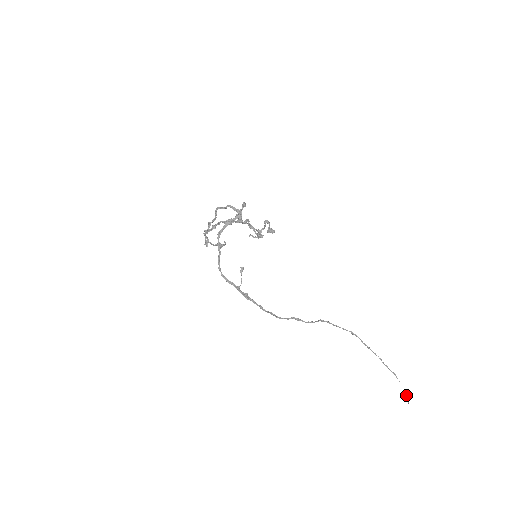
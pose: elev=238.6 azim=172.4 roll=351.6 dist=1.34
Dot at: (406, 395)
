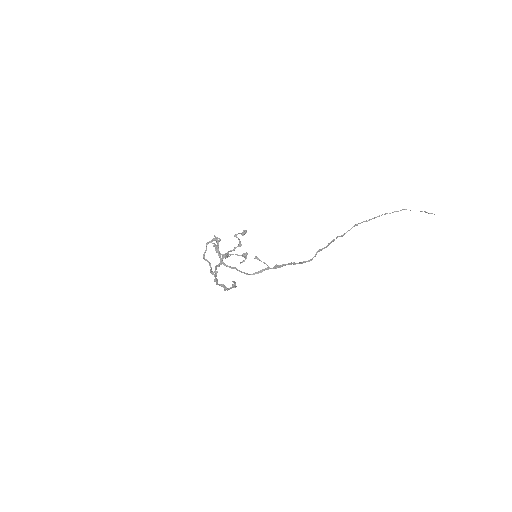
Dot at: (425, 212)
